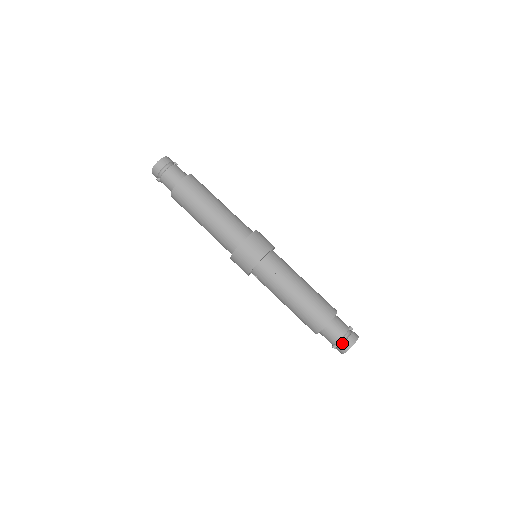
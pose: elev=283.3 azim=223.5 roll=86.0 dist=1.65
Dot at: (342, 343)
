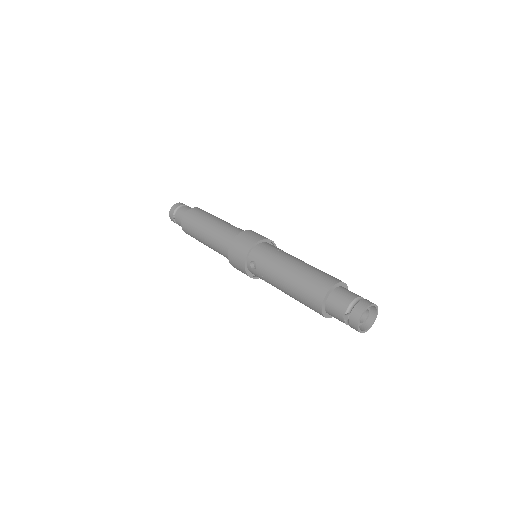
Dot at: (356, 303)
